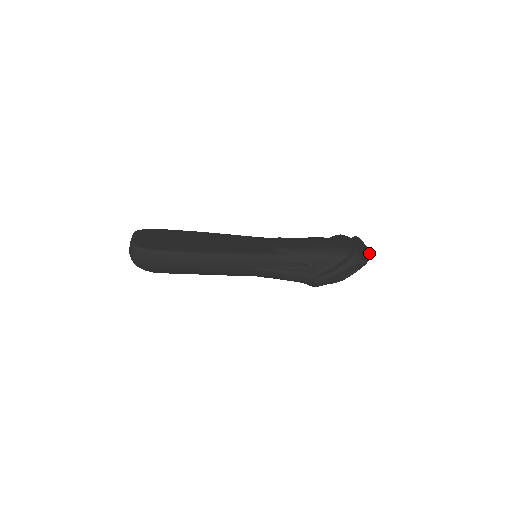
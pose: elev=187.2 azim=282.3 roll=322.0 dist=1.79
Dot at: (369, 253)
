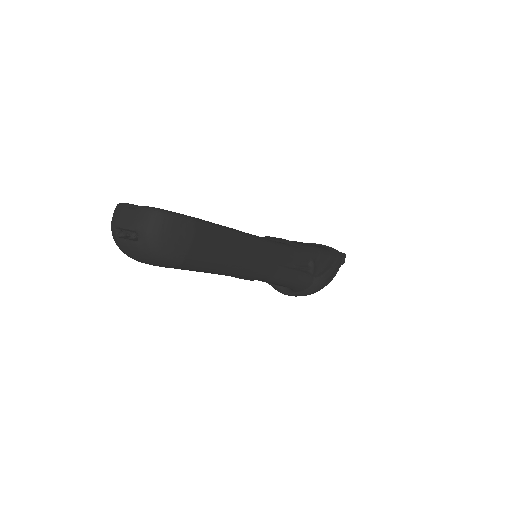
Dot at: (340, 252)
